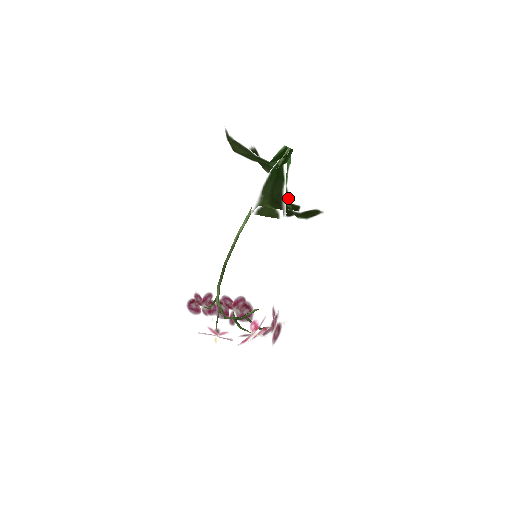
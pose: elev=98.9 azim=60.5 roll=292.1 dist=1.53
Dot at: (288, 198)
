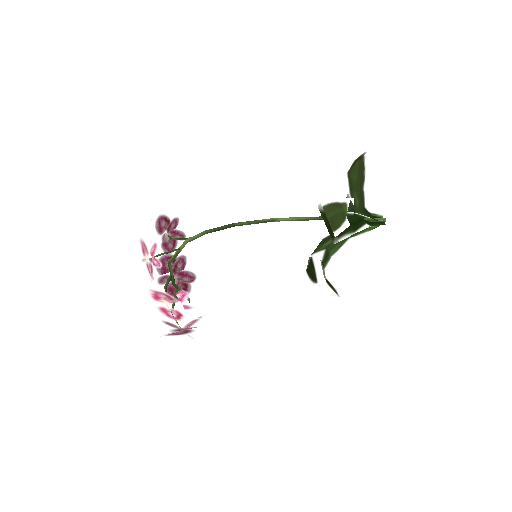
Dot at: (339, 247)
